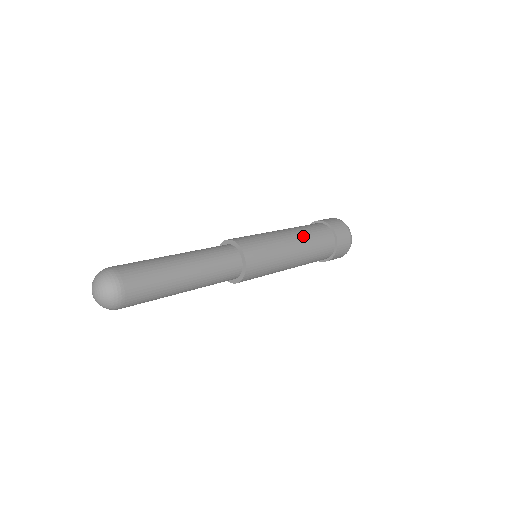
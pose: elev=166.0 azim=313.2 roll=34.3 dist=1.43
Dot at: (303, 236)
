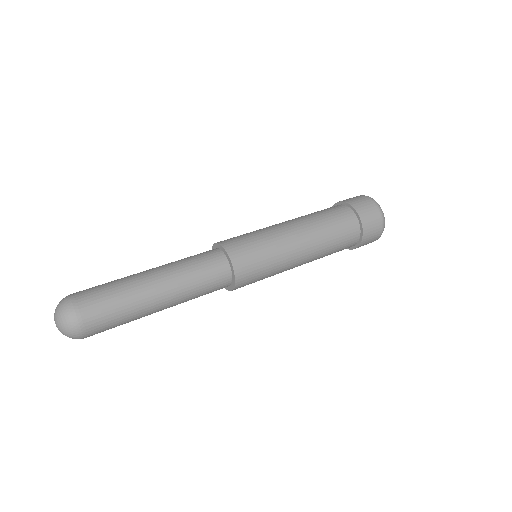
Dot at: (304, 218)
